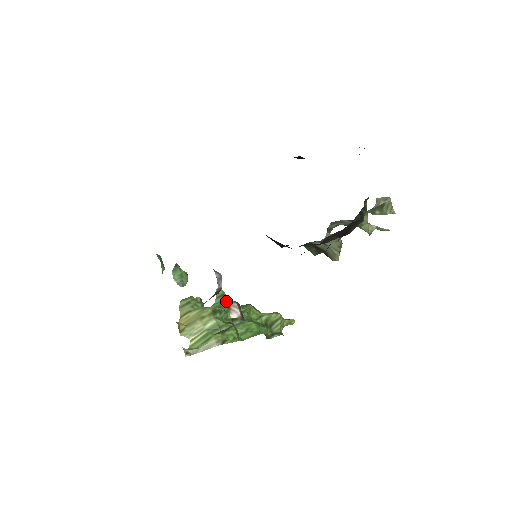
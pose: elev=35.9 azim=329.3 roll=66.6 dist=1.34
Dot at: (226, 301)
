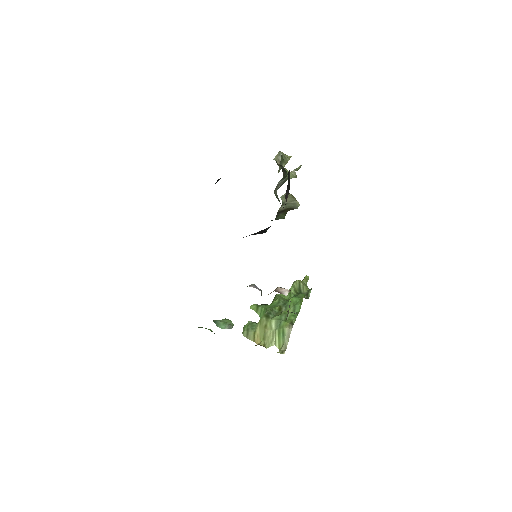
Dot at: (273, 291)
